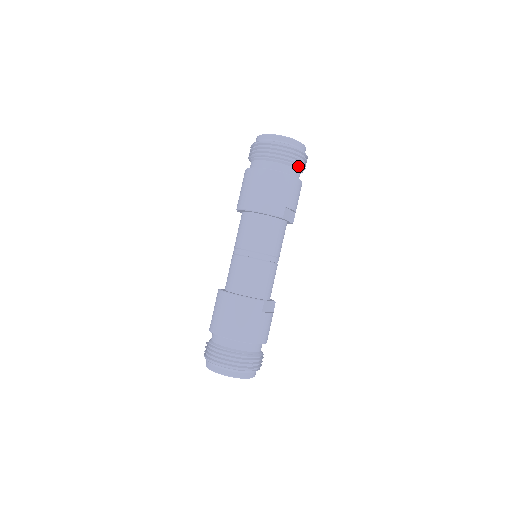
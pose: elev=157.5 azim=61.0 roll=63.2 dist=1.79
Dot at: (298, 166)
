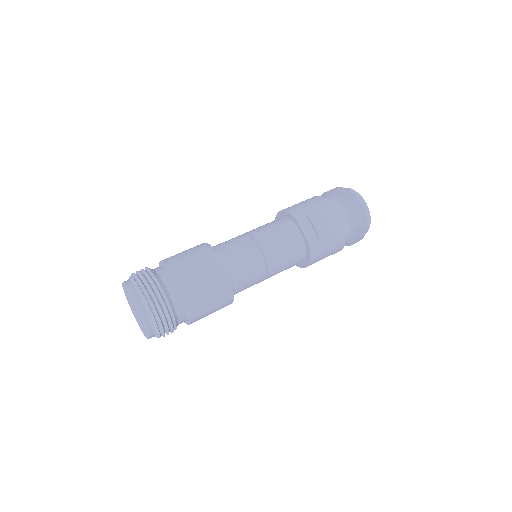
Dot at: (345, 205)
